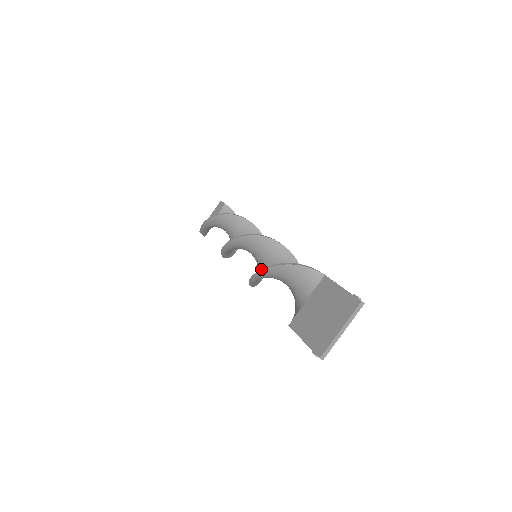
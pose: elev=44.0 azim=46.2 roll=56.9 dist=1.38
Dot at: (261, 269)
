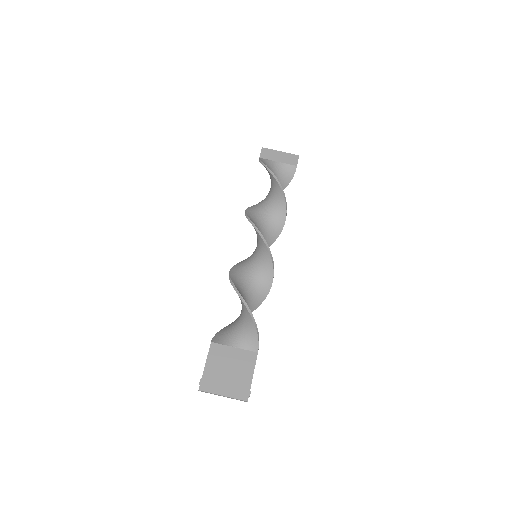
Dot at: occluded
